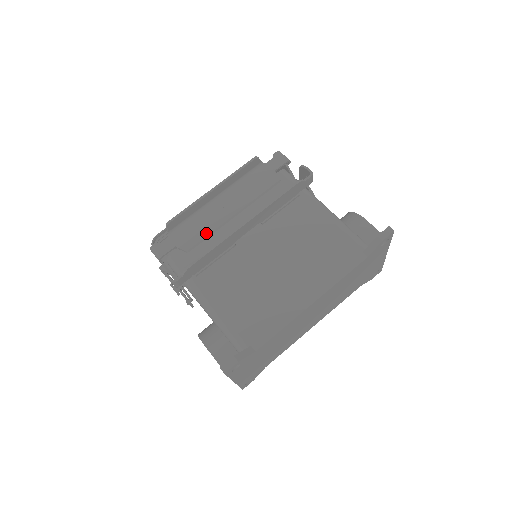
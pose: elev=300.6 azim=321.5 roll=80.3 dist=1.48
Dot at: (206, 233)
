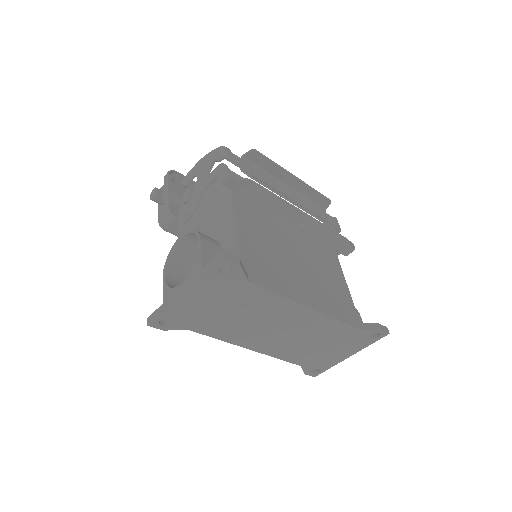
Dot at: (271, 187)
